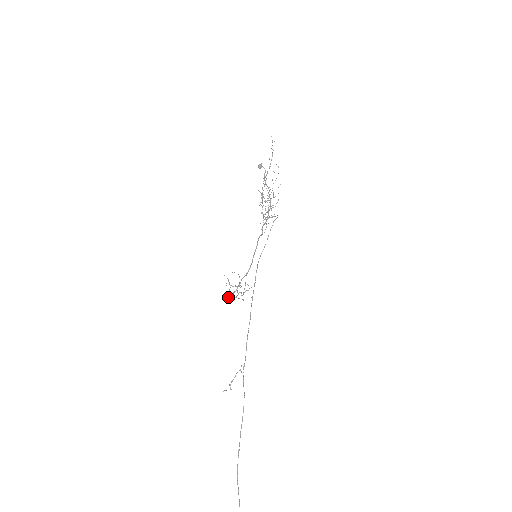
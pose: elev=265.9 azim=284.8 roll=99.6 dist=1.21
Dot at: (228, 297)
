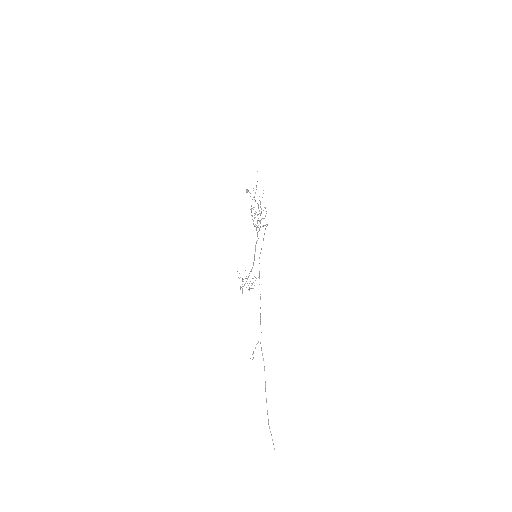
Dot at: (240, 289)
